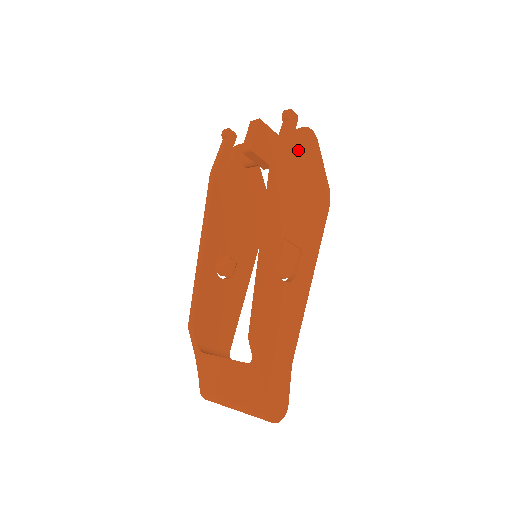
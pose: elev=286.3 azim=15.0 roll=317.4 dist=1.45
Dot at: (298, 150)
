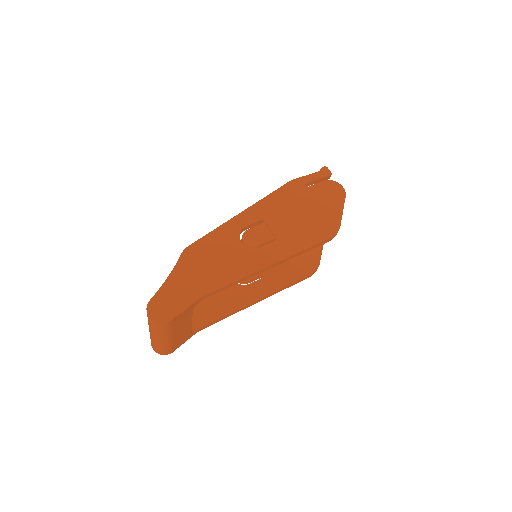
Dot at: (318, 188)
